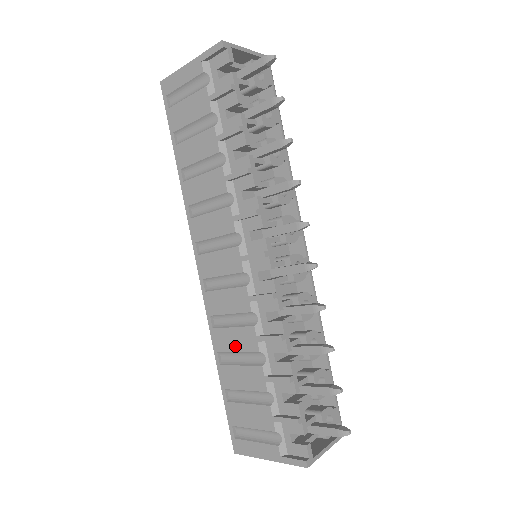
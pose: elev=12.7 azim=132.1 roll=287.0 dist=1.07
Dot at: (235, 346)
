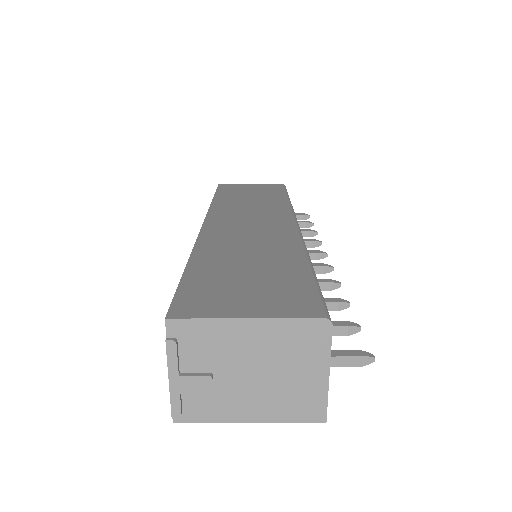
Dot at: occluded
